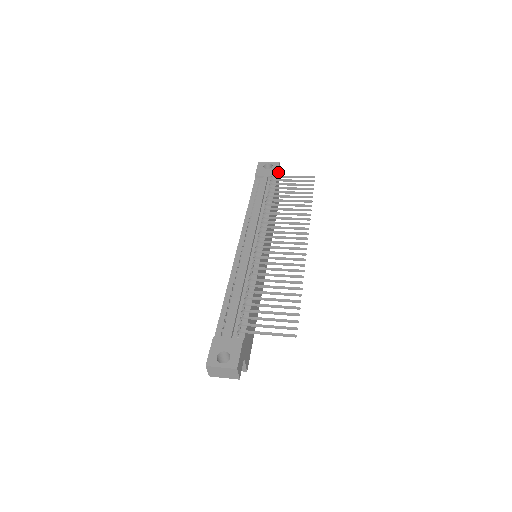
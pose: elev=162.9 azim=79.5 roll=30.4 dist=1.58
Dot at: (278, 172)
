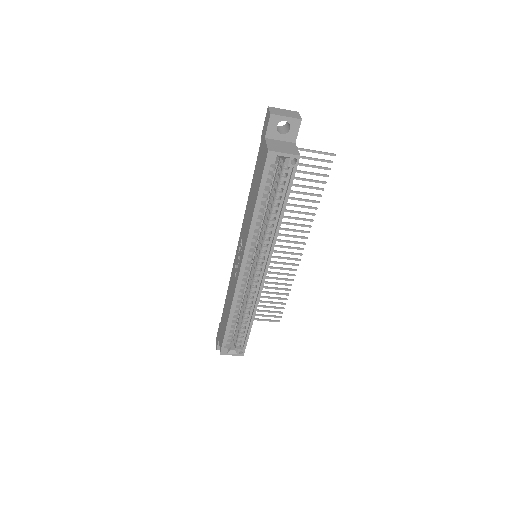
Dot at: occluded
